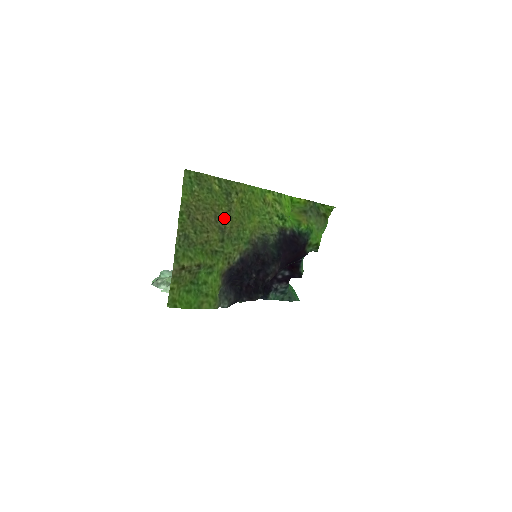
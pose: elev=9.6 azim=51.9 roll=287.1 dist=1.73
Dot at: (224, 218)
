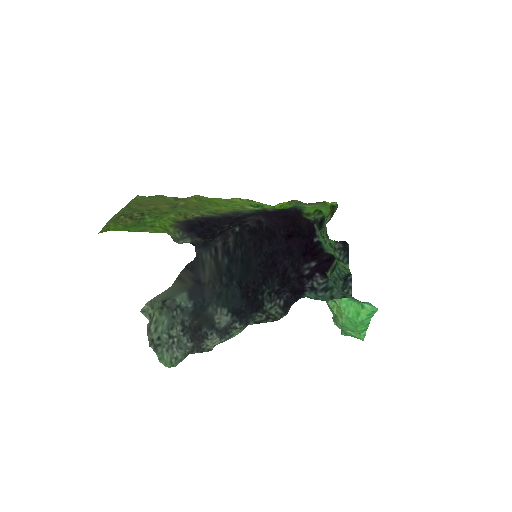
Dot at: occluded
